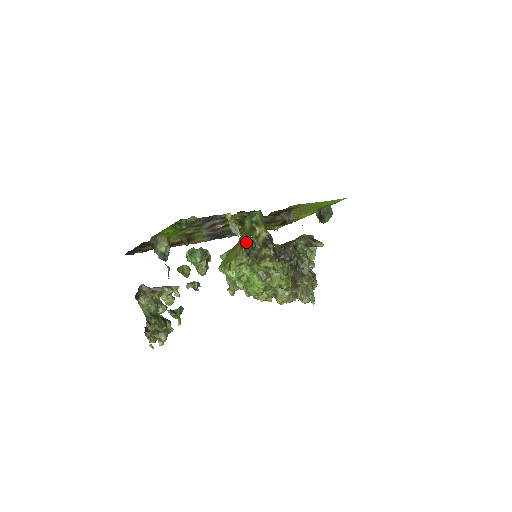
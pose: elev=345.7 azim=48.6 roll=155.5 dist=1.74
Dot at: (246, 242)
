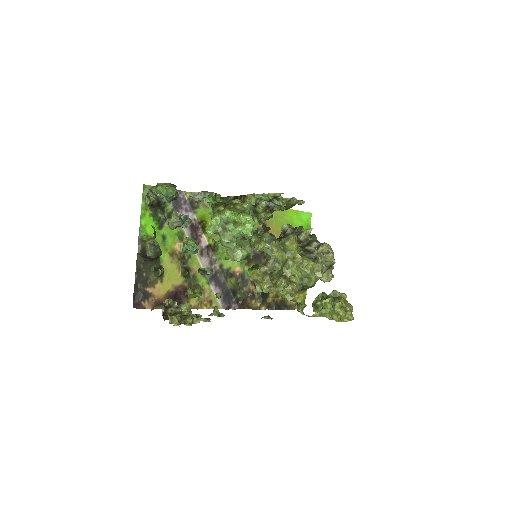
Dot at: (215, 203)
